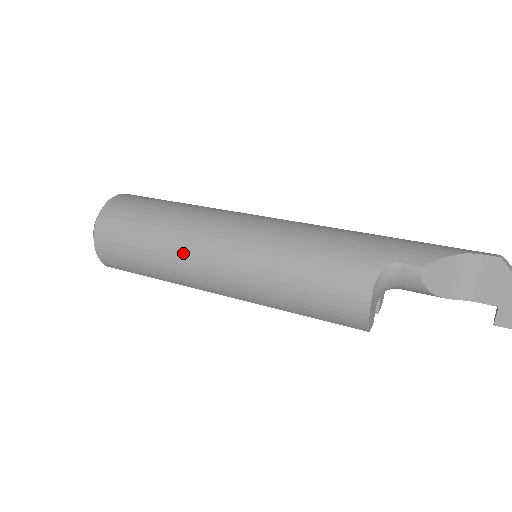
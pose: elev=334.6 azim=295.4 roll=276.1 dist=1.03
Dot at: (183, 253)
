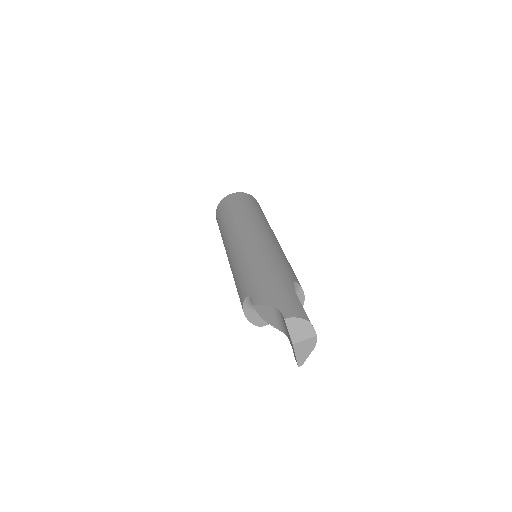
Dot at: (224, 244)
